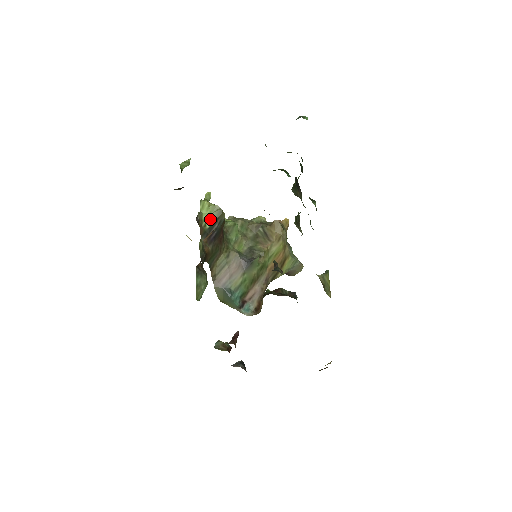
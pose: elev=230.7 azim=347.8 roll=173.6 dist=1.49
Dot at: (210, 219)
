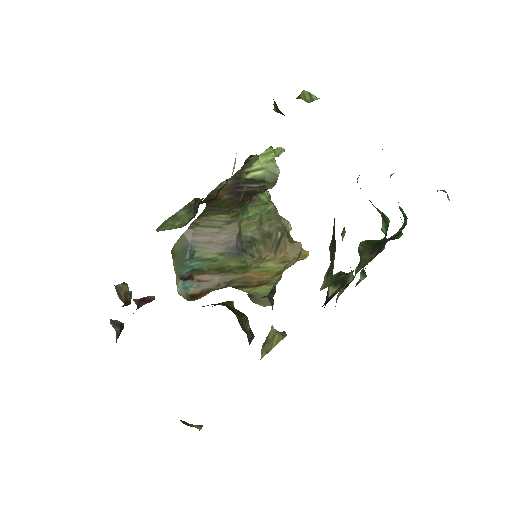
Dot at: (258, 173)
